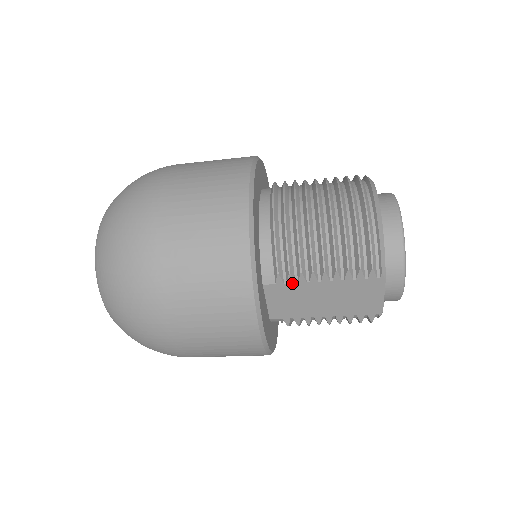
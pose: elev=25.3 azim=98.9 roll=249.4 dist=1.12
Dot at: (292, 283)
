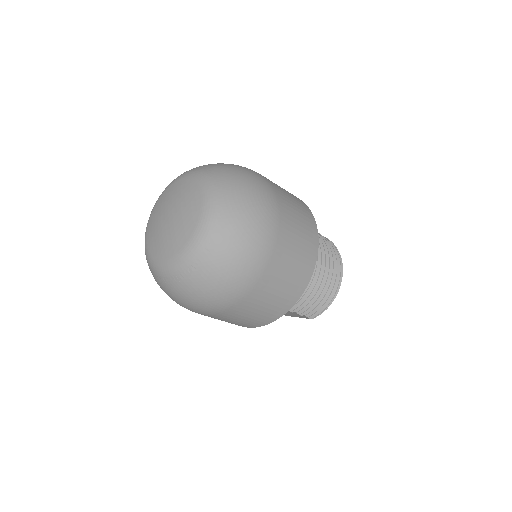
Dot at: occluded
